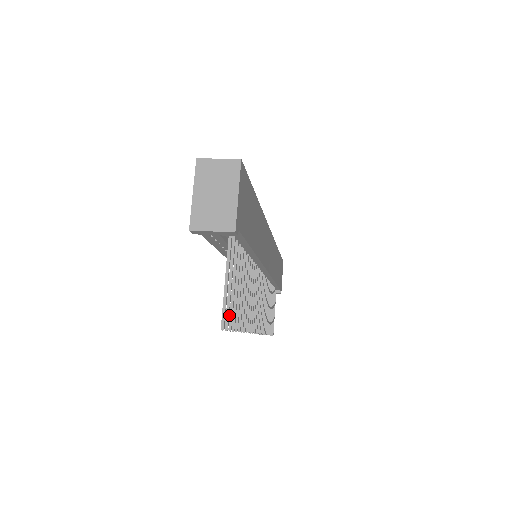
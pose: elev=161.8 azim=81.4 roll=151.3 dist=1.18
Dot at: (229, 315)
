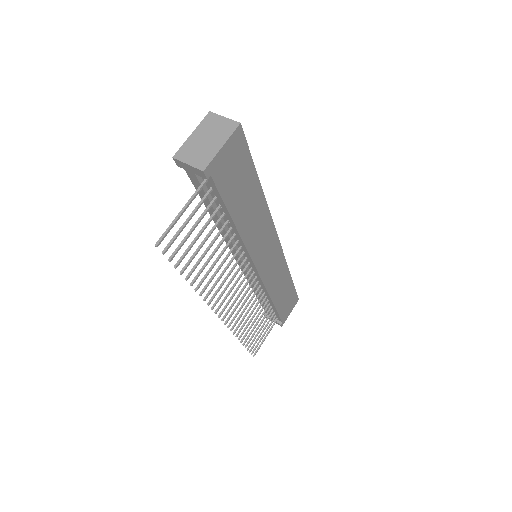
Dot at: (176, 248)
